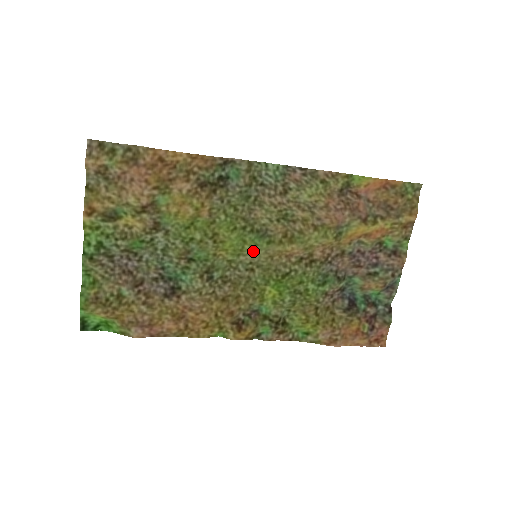
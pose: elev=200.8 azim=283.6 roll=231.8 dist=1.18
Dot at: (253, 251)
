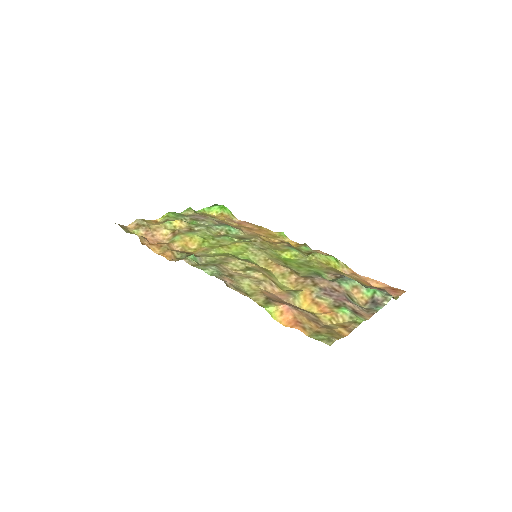
Dot at: (252, 255)
